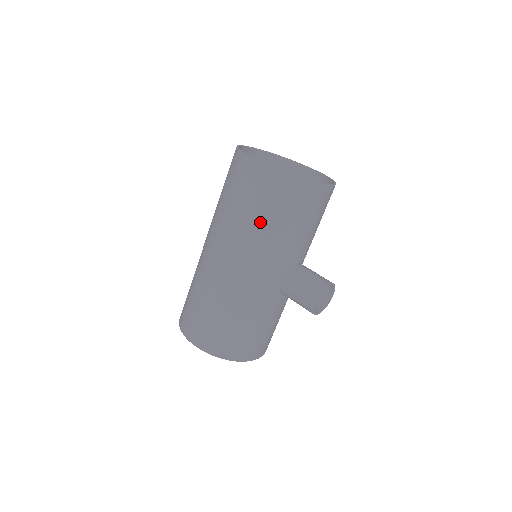
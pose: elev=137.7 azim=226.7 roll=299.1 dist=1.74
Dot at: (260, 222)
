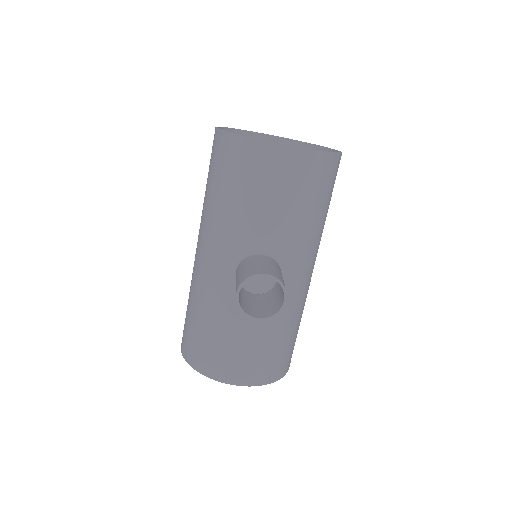
Dot at: (212, 196)
